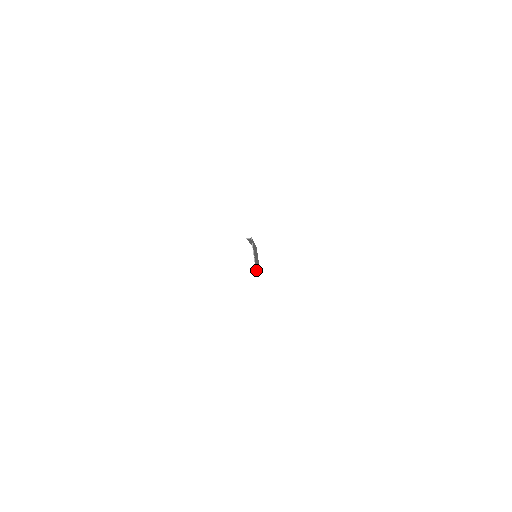
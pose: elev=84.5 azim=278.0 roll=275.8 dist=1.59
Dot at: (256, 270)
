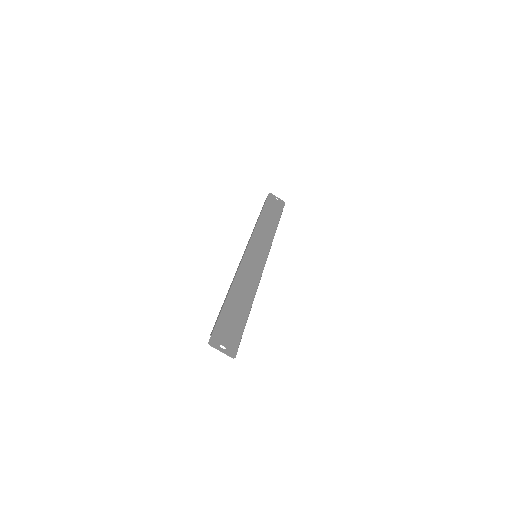
Dot at: (235, 351)
